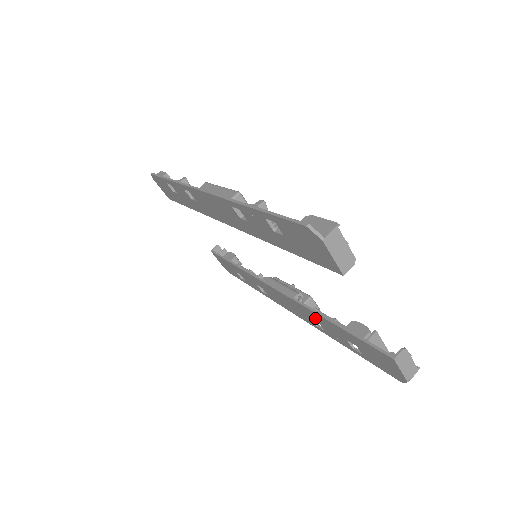
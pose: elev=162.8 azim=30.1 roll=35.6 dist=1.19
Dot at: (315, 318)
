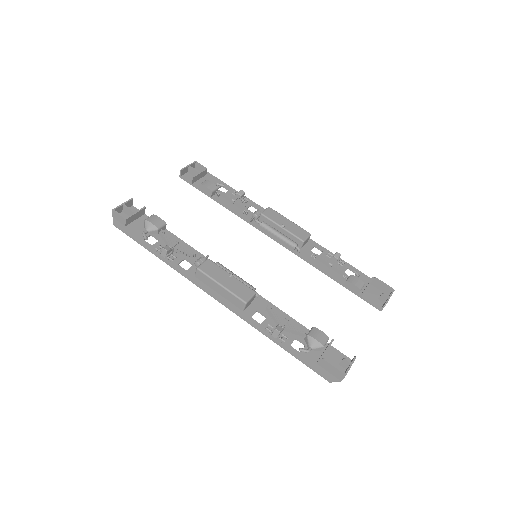
Dot at: (315, 259)
